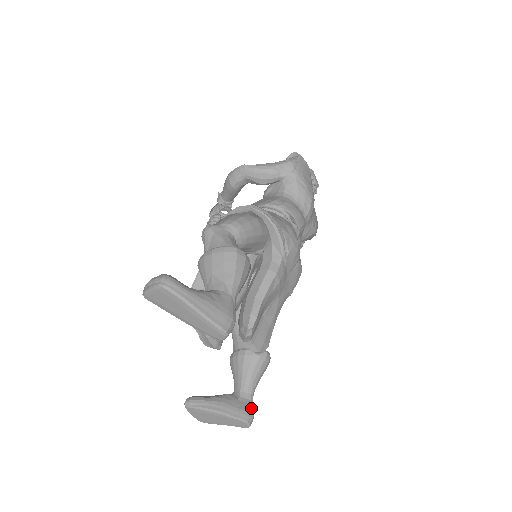
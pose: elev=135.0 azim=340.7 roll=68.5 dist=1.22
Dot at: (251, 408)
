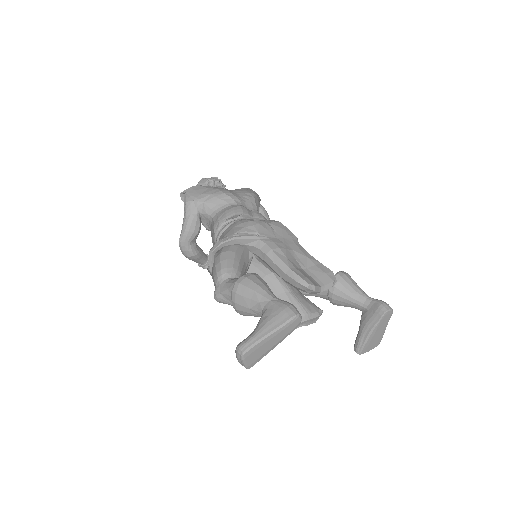
Dot at: (378, 303)
